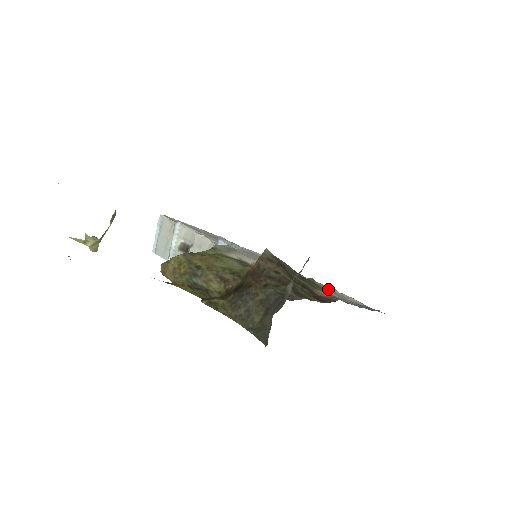
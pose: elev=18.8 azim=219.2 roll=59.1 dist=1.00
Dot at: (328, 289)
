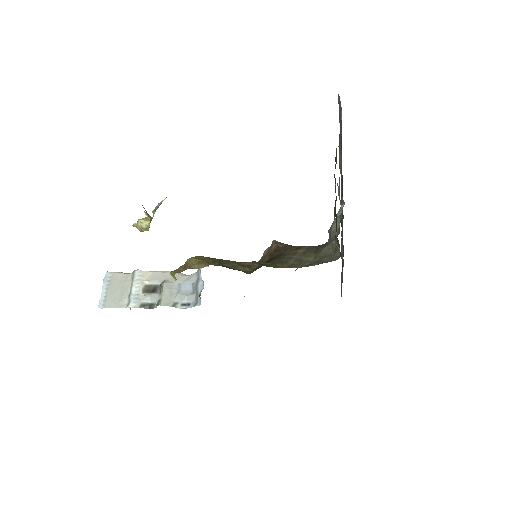
Dot at: occluded
